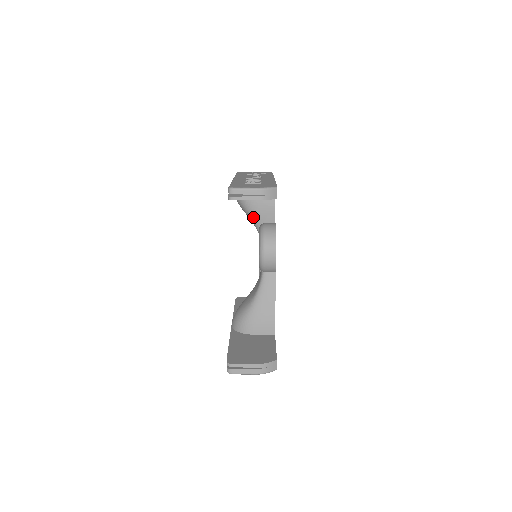
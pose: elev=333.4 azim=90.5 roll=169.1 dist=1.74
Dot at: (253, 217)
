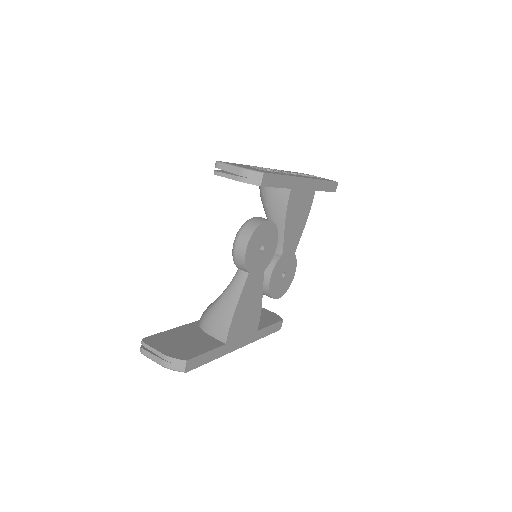
Dot at: (266, 212)
